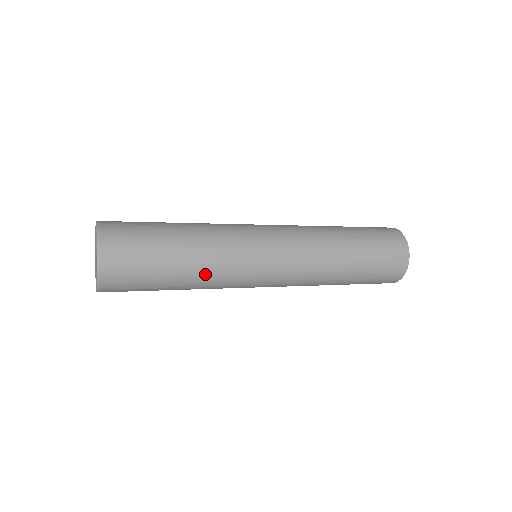
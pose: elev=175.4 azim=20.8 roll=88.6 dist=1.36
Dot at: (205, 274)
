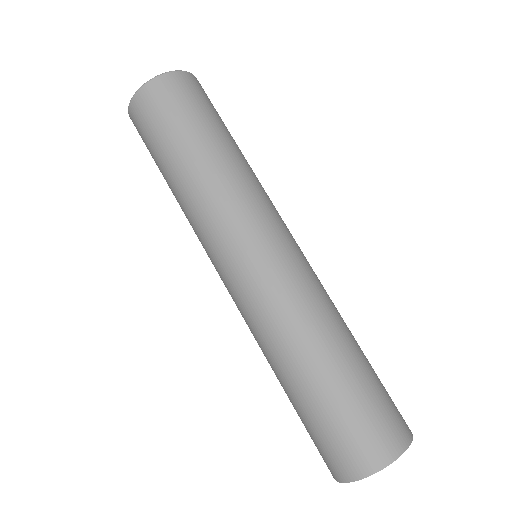
Dot at: (184, 203)
